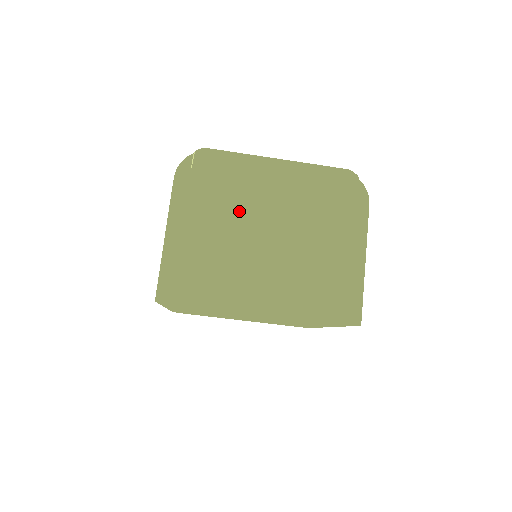
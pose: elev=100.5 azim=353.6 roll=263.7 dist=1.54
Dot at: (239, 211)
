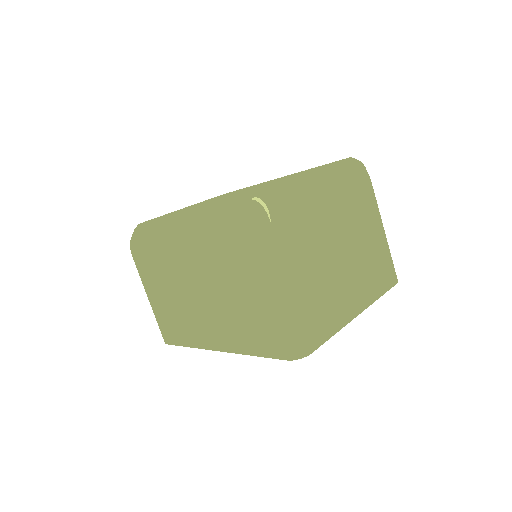
Dot at: (316, 240)
